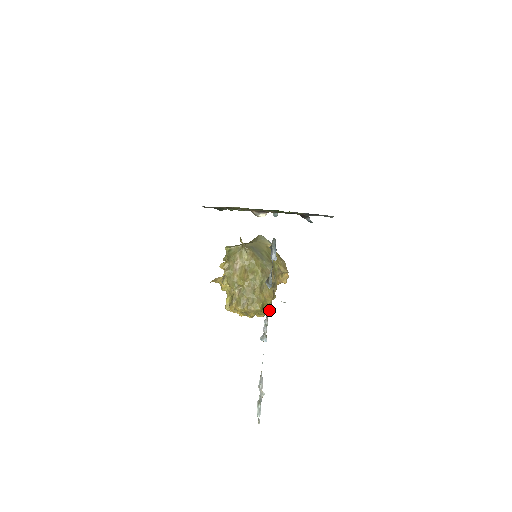
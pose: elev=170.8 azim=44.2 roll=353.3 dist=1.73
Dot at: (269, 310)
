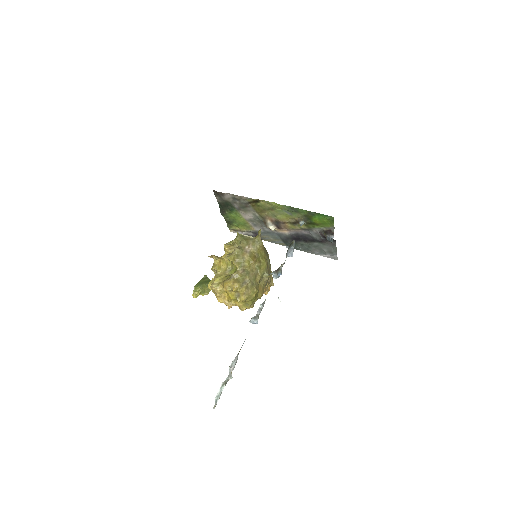
Dot at: (252, 306)
